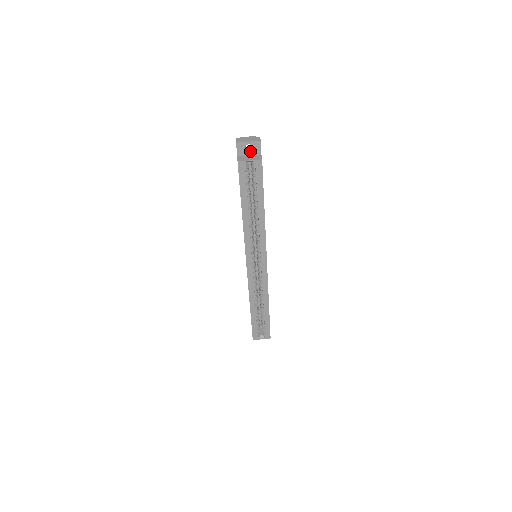
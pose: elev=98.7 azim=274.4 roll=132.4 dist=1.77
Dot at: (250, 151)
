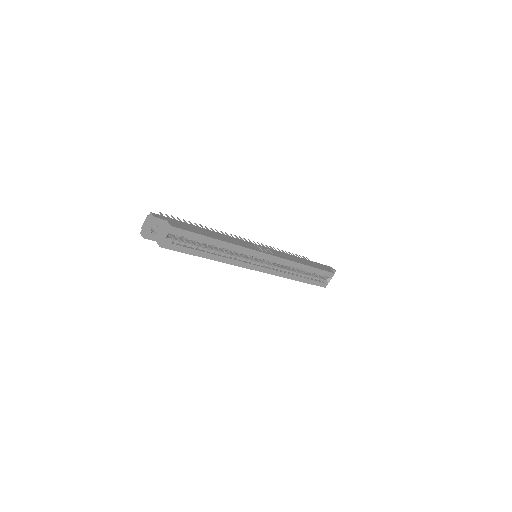
Dot at: (158, 228)
